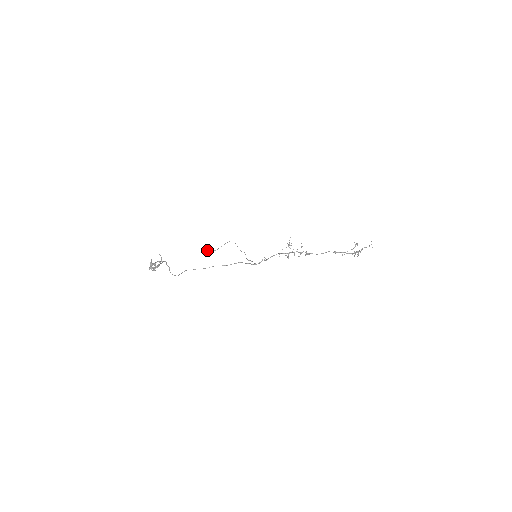
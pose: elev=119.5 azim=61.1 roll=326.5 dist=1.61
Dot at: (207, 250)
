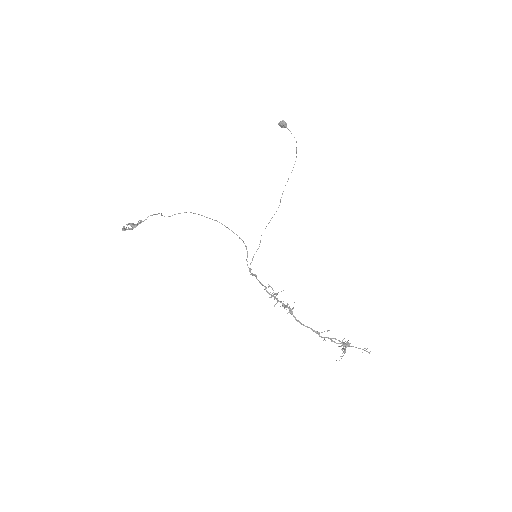
Dot at: (283, 121)
